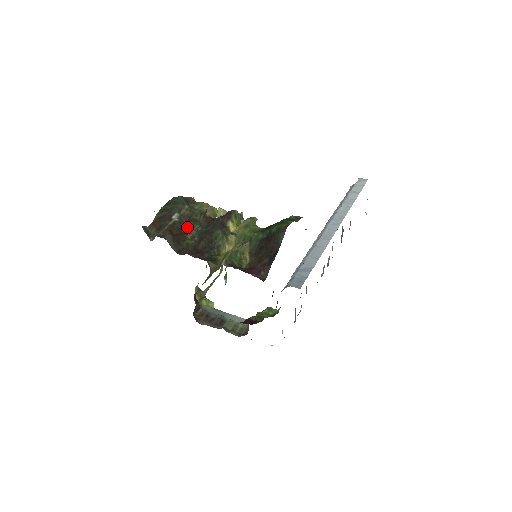
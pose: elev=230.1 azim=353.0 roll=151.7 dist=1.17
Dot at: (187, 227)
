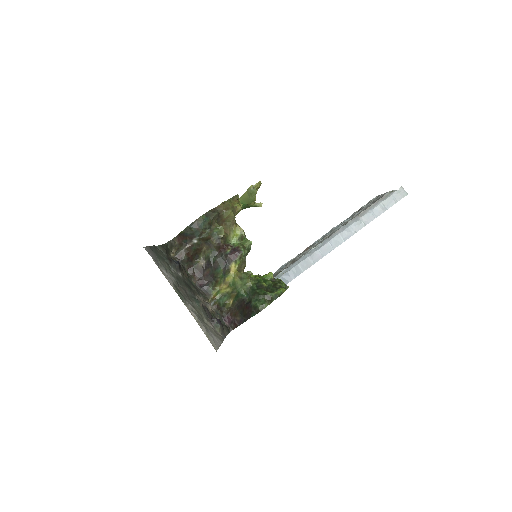
Dot at: (203, 248)
